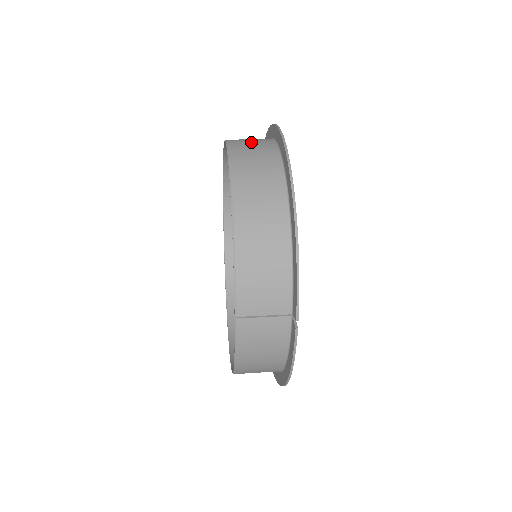
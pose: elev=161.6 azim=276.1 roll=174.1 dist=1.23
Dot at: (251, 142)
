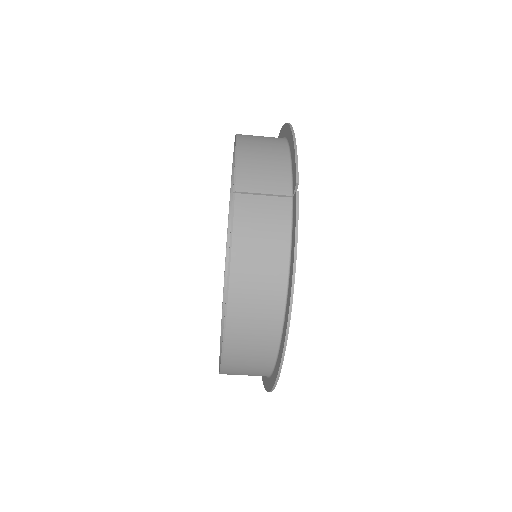
Dot at: occluded
